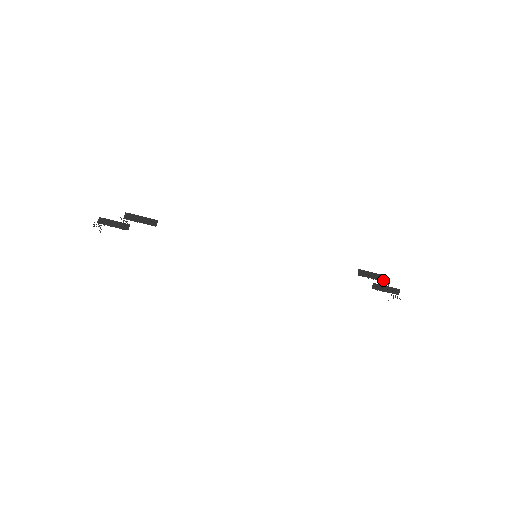
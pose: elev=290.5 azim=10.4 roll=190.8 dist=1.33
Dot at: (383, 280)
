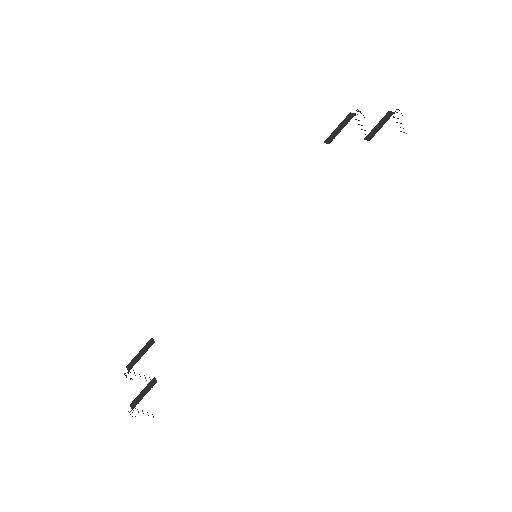
Dot at: (351, 117)
